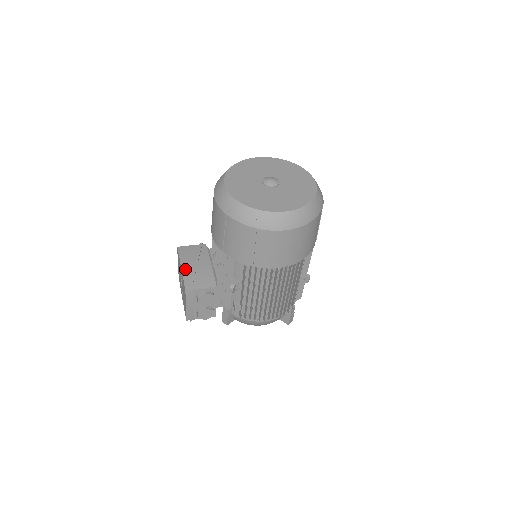
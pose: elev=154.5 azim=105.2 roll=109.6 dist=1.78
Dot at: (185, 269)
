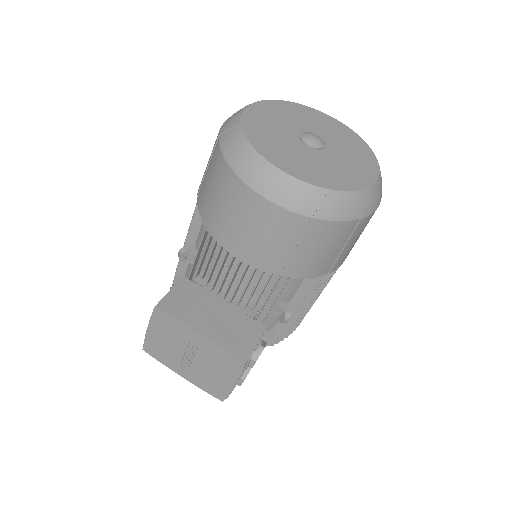
Dot at: (210, 333)
